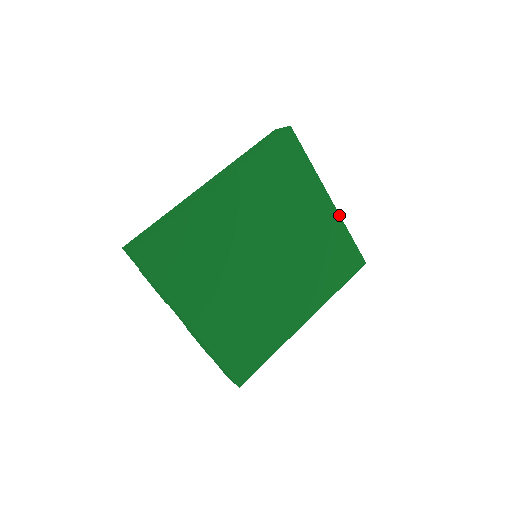
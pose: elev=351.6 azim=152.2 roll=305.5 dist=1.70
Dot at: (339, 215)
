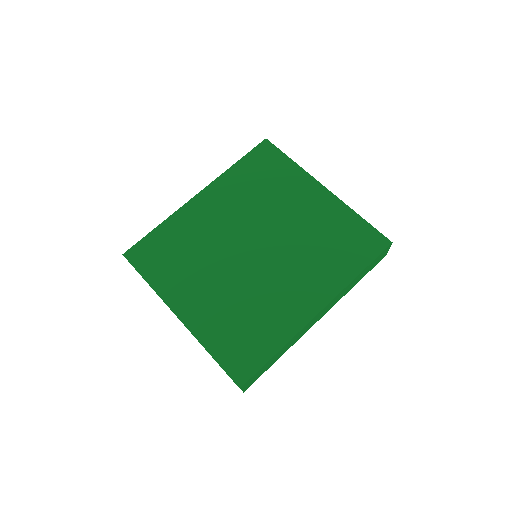
Dot at: (339, 199)
